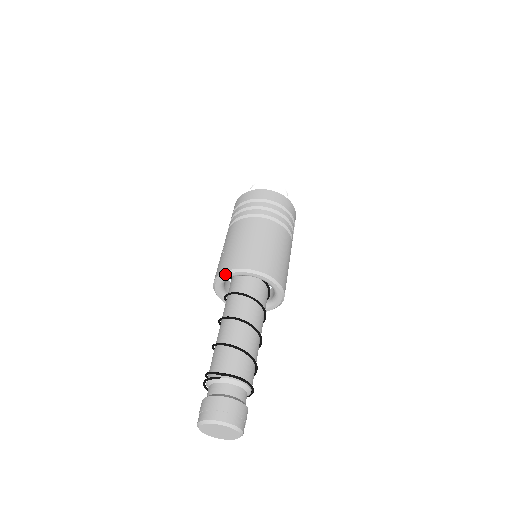
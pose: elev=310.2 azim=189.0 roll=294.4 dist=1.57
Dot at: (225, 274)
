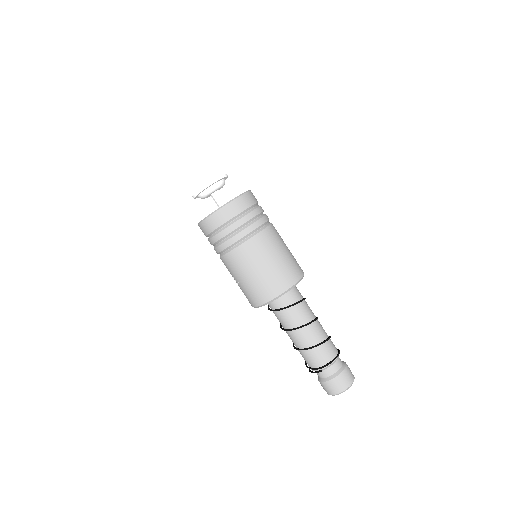
Dot at: occluded
